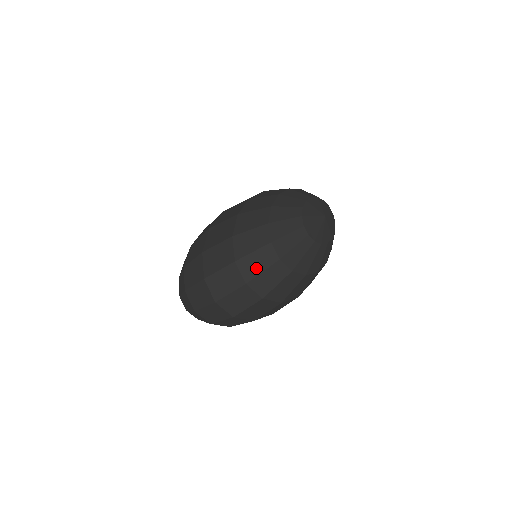
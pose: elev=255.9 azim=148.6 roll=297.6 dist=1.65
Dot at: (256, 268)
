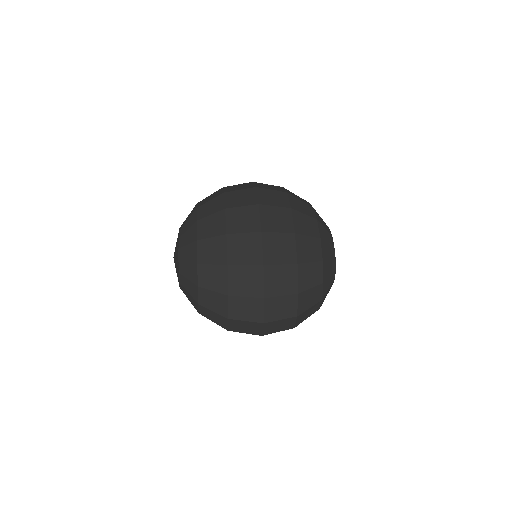
Dot at: (305, 317)
